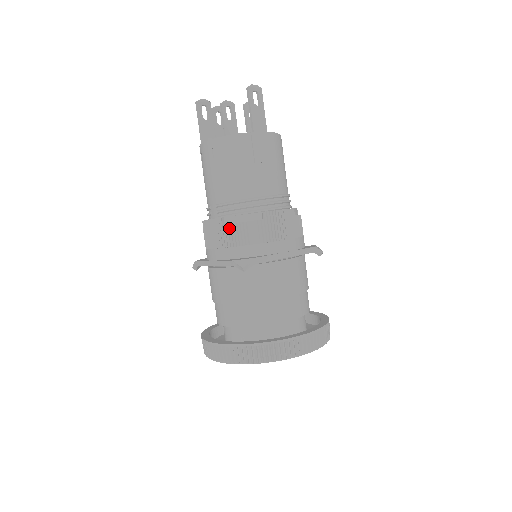
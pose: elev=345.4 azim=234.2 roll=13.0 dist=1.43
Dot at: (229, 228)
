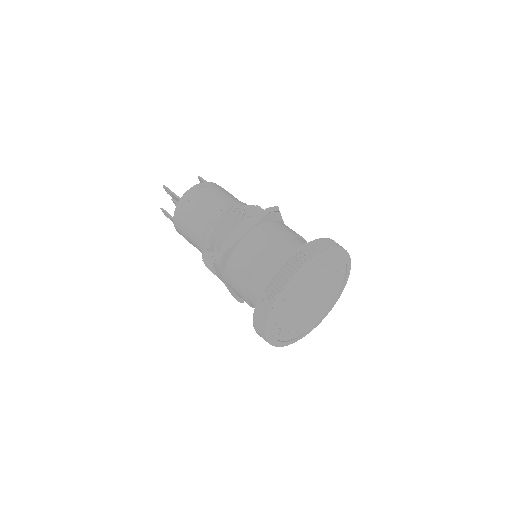
Dot at: (244, 208)
